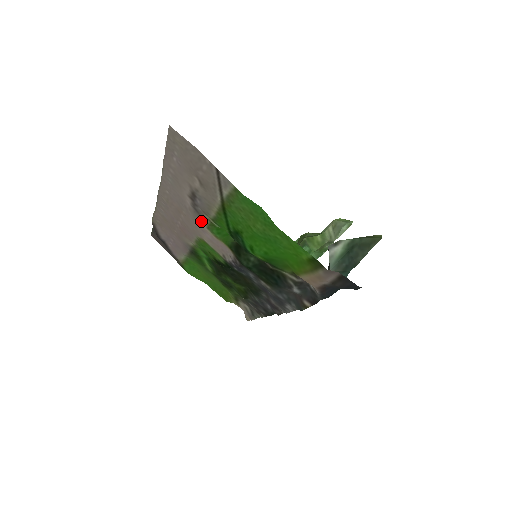
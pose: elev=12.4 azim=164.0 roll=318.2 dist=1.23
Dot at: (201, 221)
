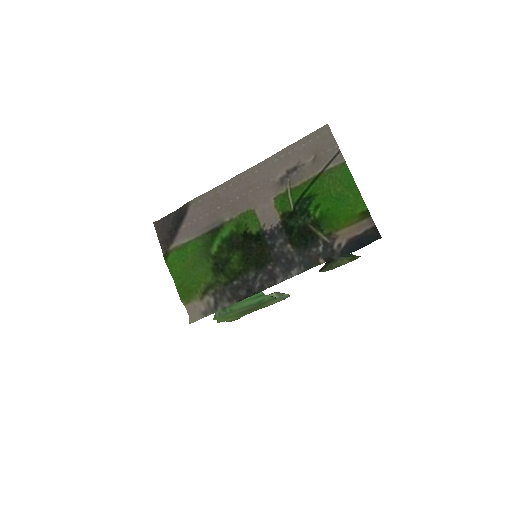
Dot at: (276, 191)
